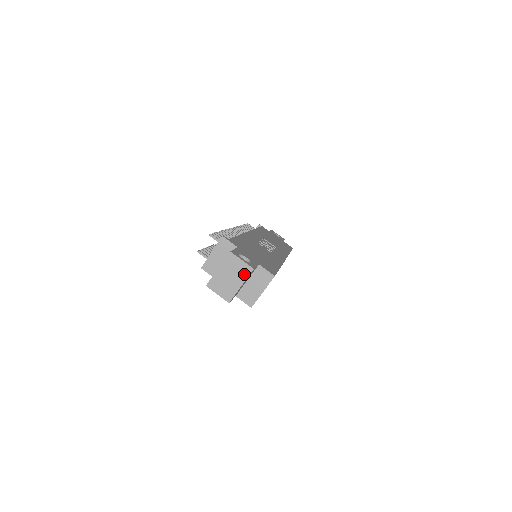
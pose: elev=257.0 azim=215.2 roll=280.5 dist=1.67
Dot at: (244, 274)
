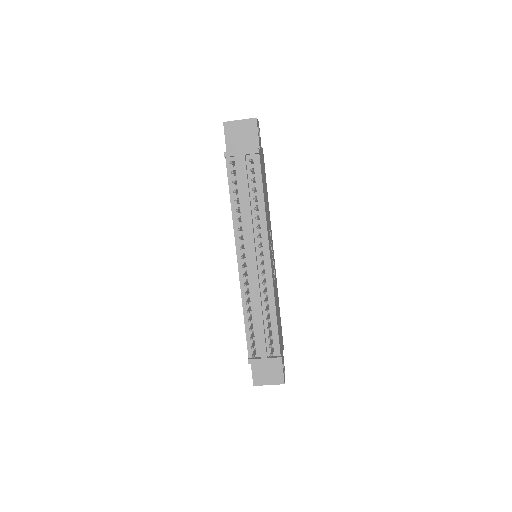
Dot at: occluded
